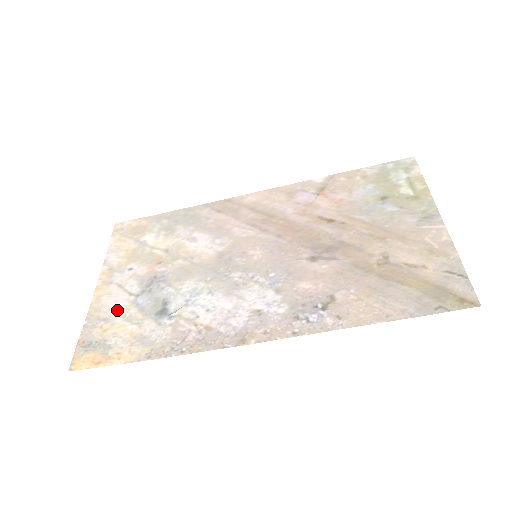
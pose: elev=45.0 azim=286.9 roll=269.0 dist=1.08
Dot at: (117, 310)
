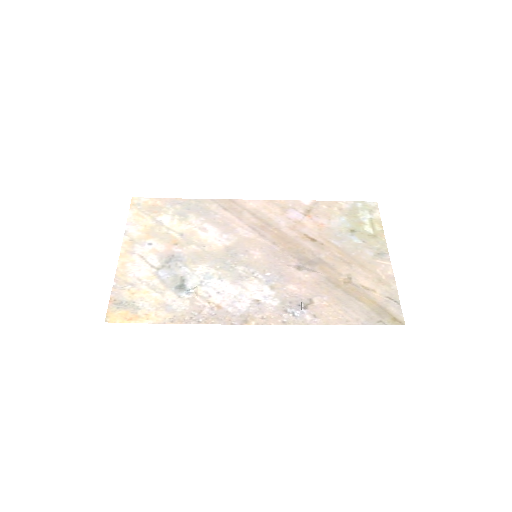
Dot at: (142, 278)
